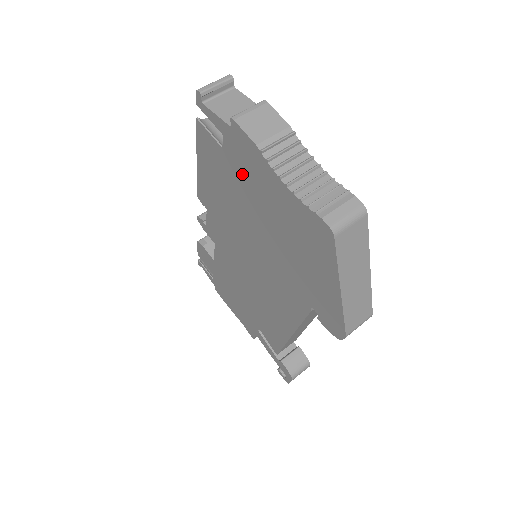
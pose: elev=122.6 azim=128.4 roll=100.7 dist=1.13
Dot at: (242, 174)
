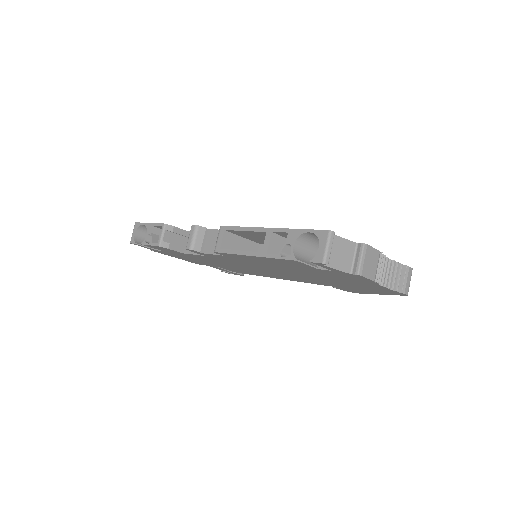
Dot at: (330, 275)
